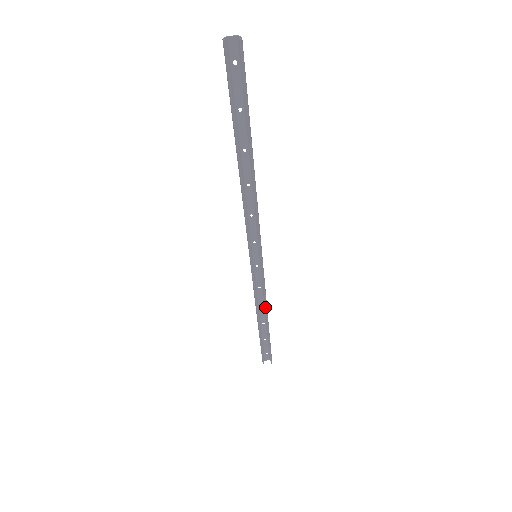
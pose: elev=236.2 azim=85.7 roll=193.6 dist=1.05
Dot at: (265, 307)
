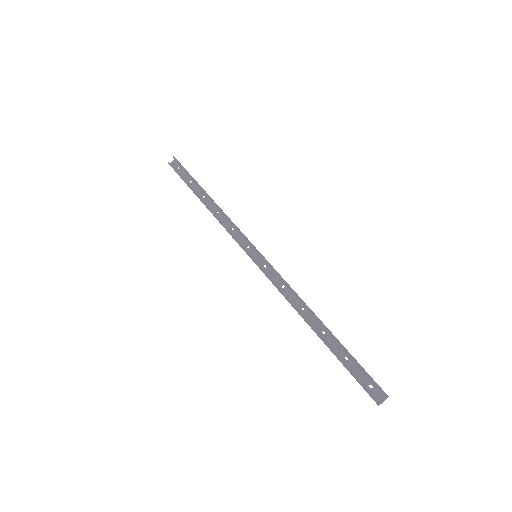
Dot at: (301, 302)
